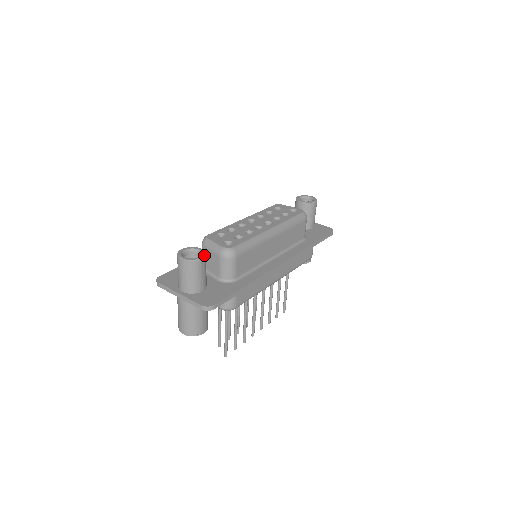
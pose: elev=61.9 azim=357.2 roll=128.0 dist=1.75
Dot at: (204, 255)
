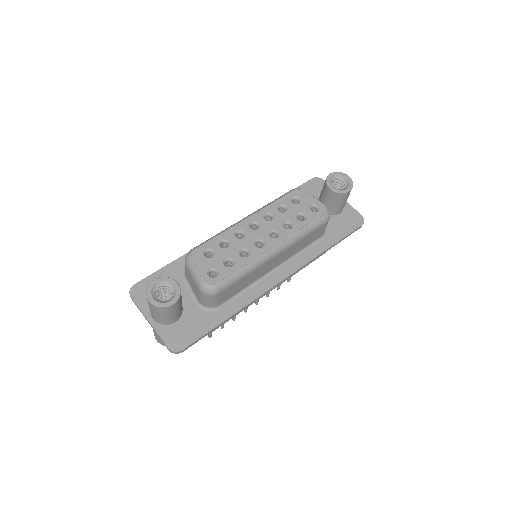
Dot at: (177, 298)
